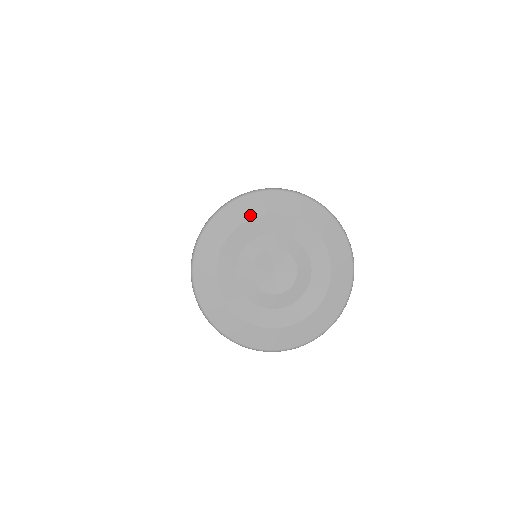
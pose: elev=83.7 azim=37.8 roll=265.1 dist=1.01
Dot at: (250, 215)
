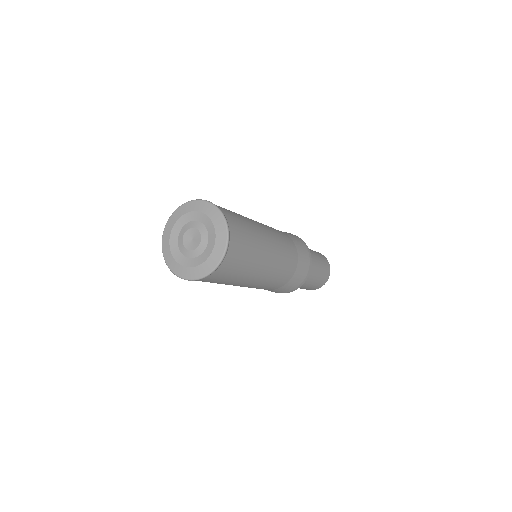
Dot at: (204, 212)
